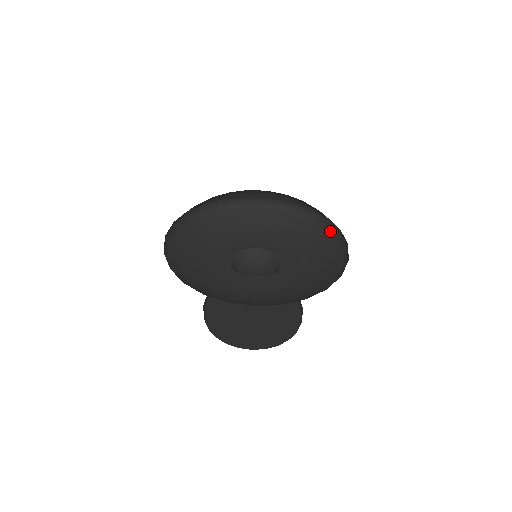
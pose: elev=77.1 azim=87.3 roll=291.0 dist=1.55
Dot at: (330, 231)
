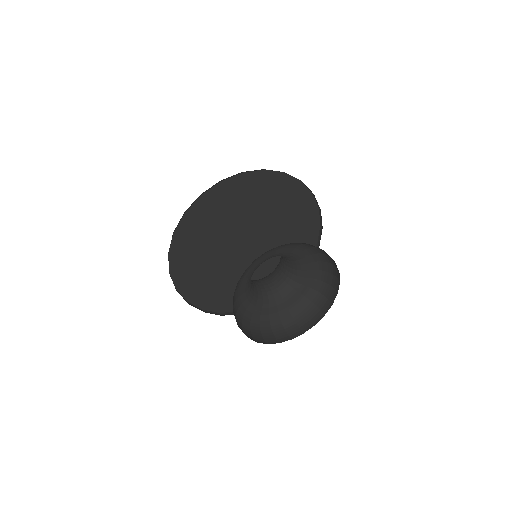
Dot at: occluded
